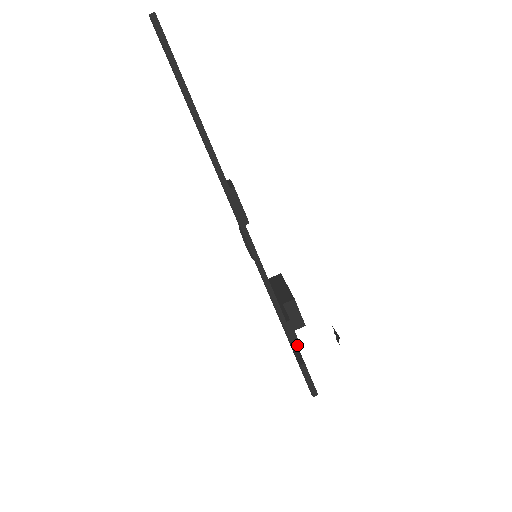
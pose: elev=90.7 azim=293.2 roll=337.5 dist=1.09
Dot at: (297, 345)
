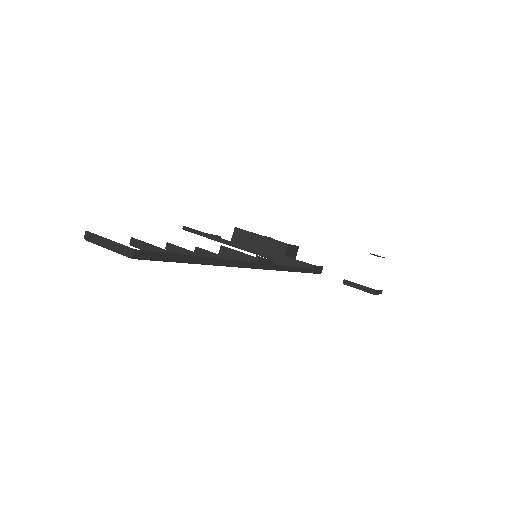
Dot at: (321, 269)
